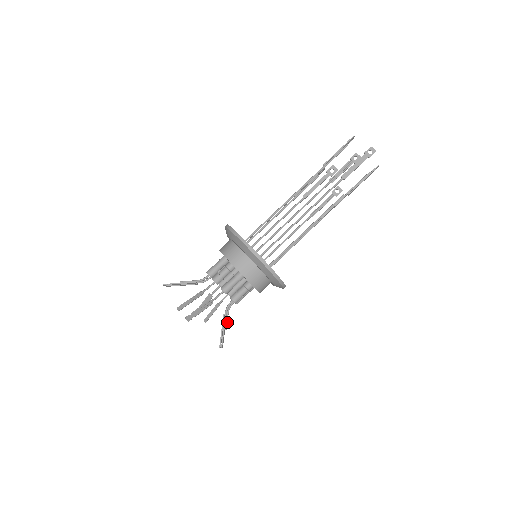
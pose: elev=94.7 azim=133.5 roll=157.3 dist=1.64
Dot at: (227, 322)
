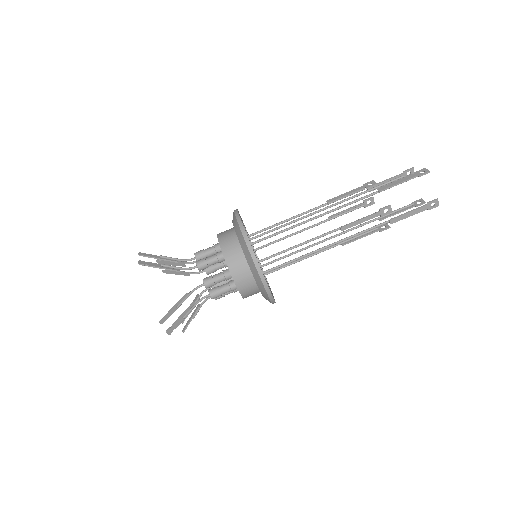
Dot at: occluded
